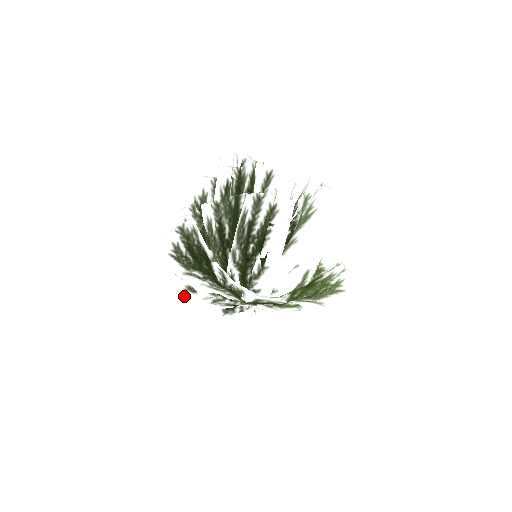
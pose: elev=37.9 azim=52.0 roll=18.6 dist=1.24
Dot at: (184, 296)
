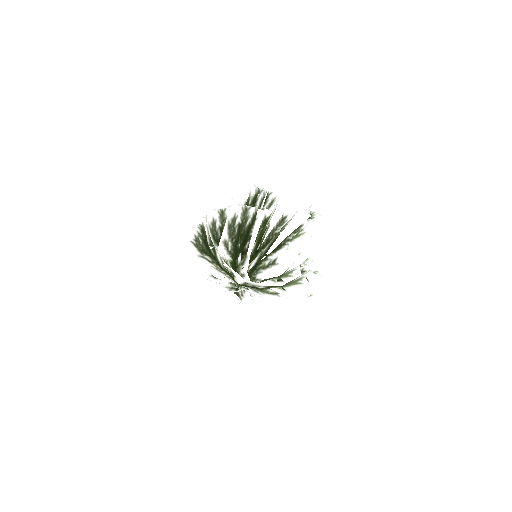
Dot at: (208, 279)
